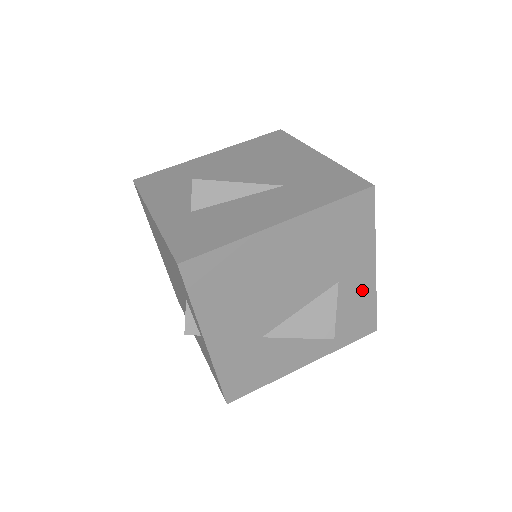
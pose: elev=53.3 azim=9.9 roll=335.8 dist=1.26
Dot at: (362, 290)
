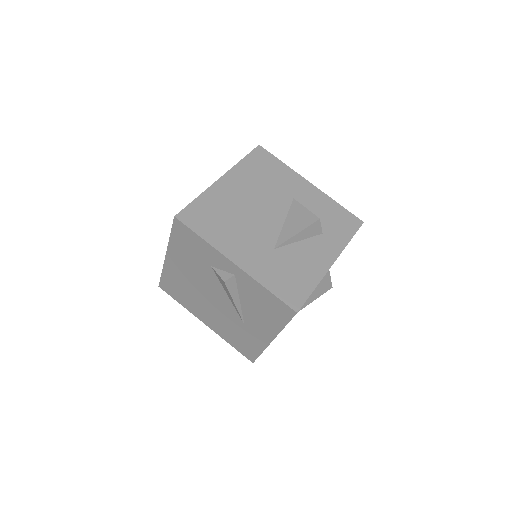
Dot at: (317, 199)
